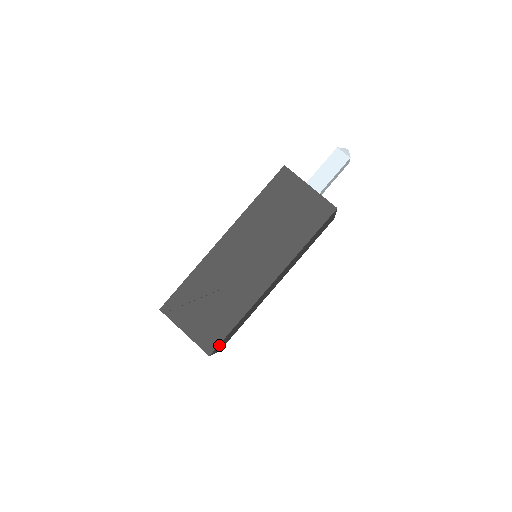
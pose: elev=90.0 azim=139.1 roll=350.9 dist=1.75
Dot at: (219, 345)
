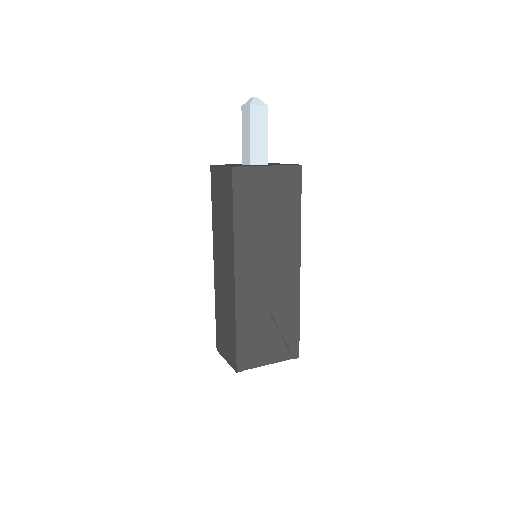
Dot at: occluded
